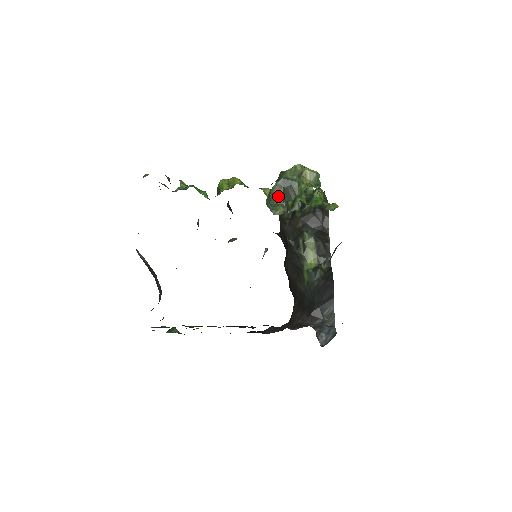
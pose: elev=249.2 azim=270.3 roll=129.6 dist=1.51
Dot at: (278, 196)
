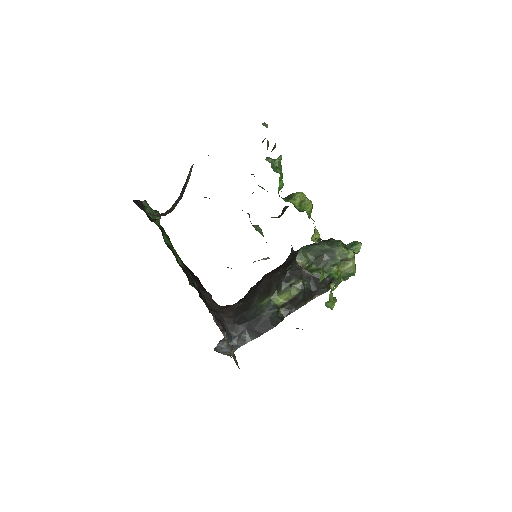
Dot at: (315, 252)
